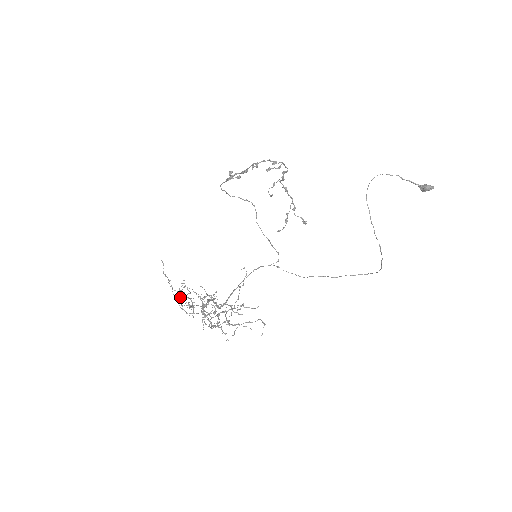
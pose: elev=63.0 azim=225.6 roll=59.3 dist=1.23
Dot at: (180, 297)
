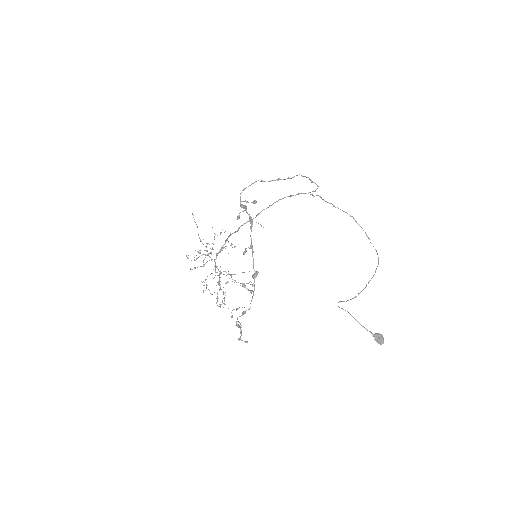
Dot at: occluded
